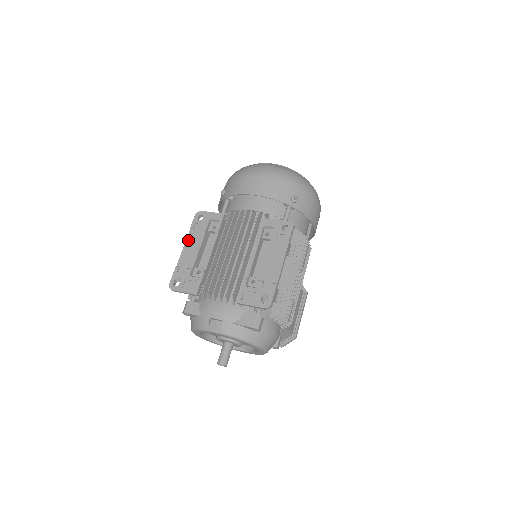
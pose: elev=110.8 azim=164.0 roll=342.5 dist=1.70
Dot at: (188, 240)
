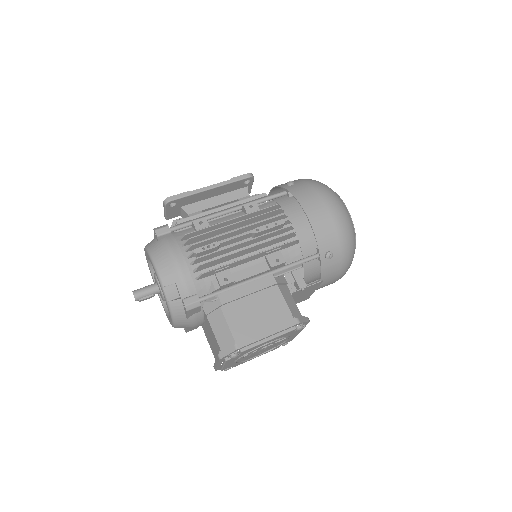
Dot at: occluded
